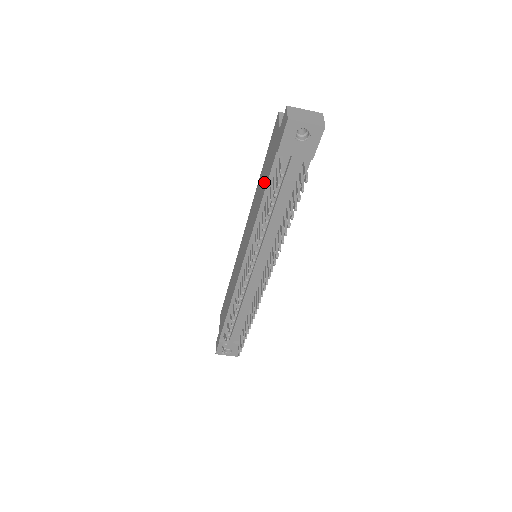
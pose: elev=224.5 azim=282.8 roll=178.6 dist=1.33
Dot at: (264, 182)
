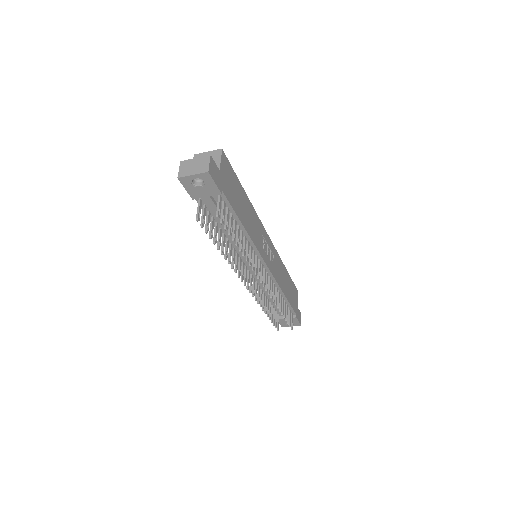
Dot at: occluded
